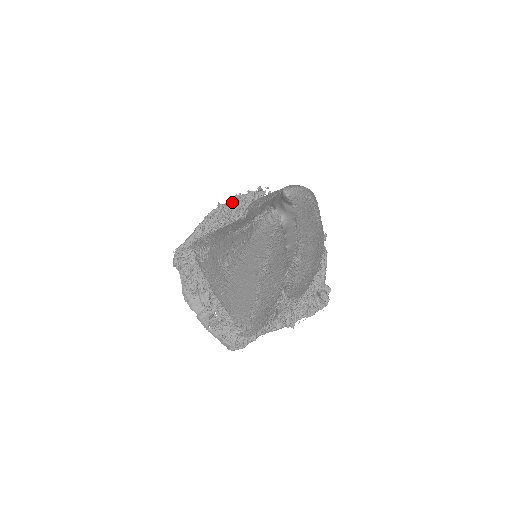
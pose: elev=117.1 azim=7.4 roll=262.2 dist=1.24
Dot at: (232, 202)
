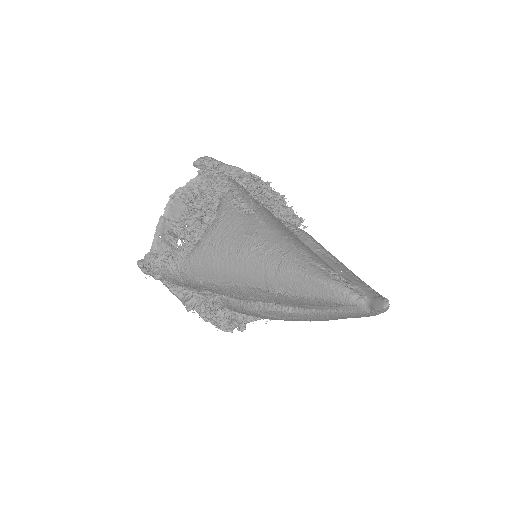
Dot at: (275, 194)
